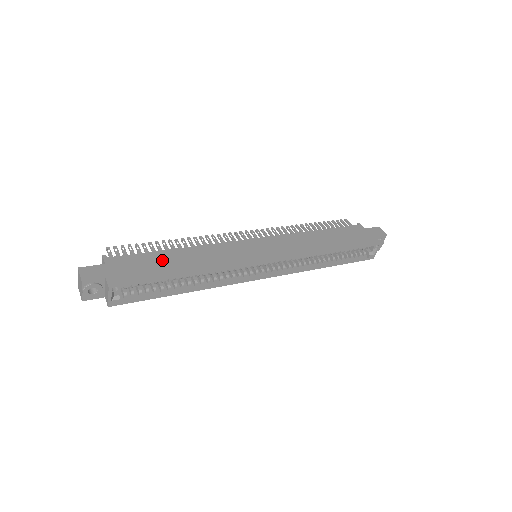
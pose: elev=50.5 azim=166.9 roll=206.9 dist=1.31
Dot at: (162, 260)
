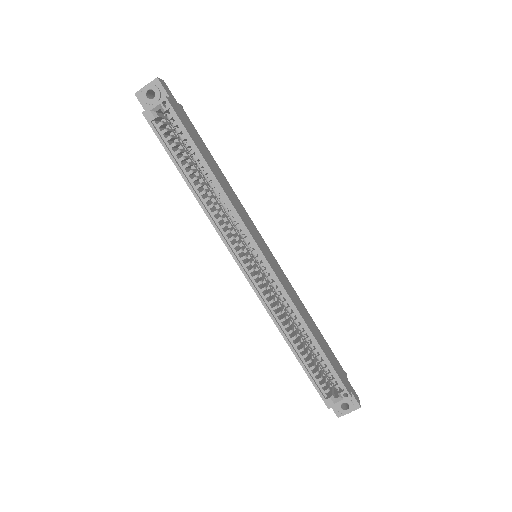
Dot at: (207, 152)
